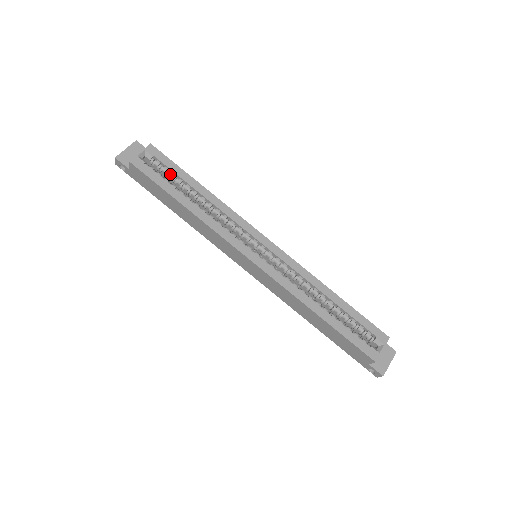
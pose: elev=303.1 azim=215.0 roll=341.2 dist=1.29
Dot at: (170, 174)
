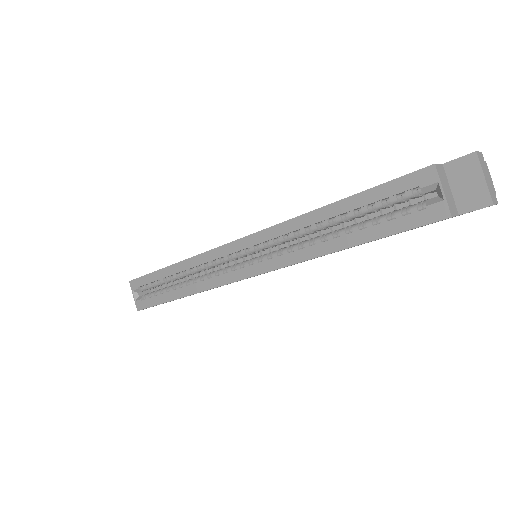
Dot at: (155, 285)
